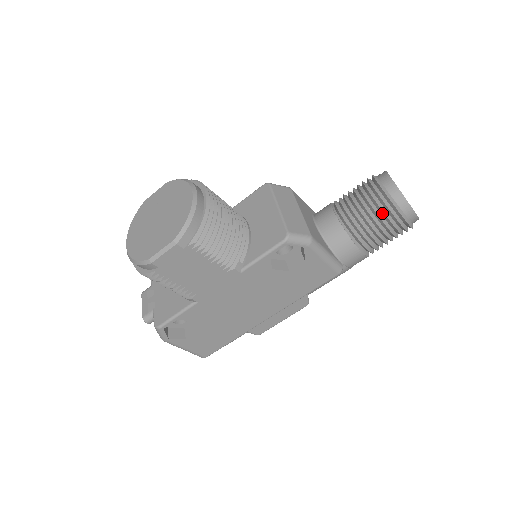
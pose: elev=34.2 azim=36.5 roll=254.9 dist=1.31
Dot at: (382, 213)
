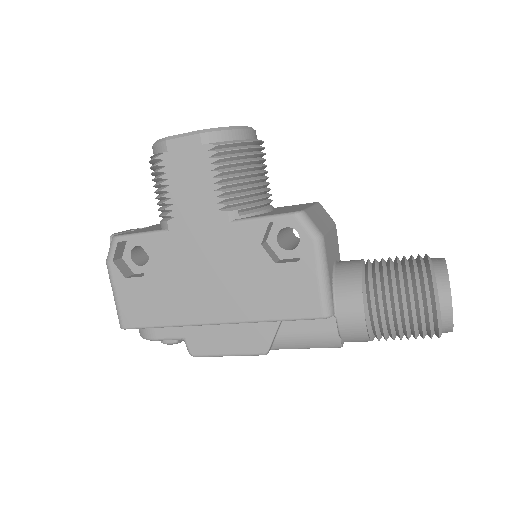
Dot at: (413, 278)
